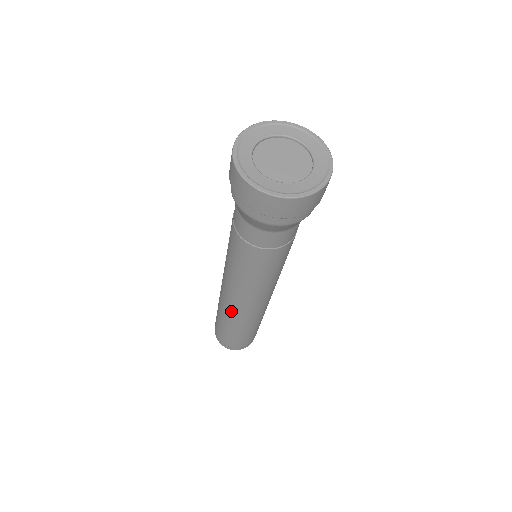
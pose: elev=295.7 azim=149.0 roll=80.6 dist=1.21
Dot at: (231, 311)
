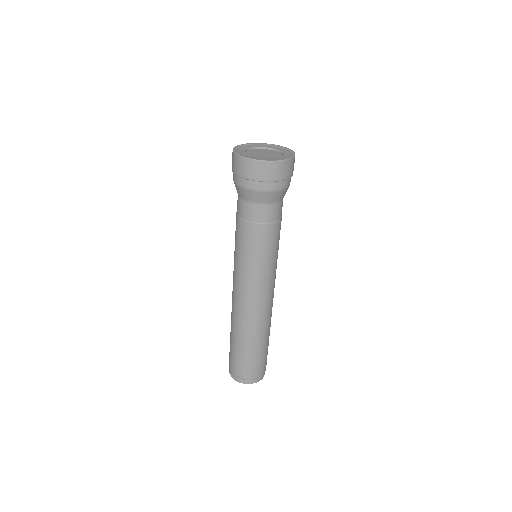
Dot at: (258, 320)
